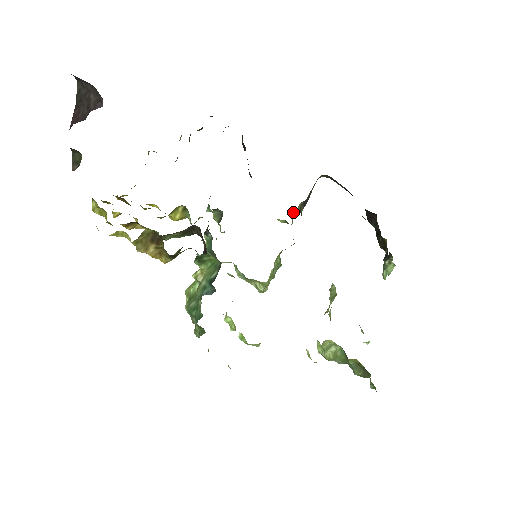
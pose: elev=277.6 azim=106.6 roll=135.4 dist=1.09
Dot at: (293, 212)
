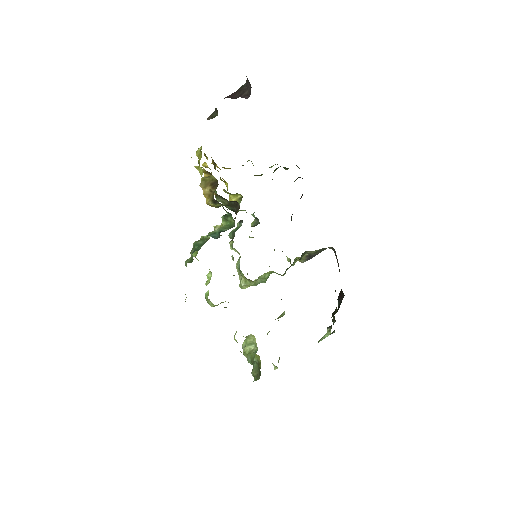
Dot at: (299, 257)
